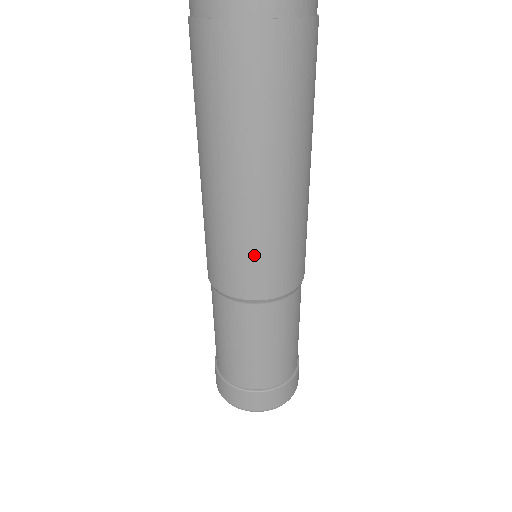
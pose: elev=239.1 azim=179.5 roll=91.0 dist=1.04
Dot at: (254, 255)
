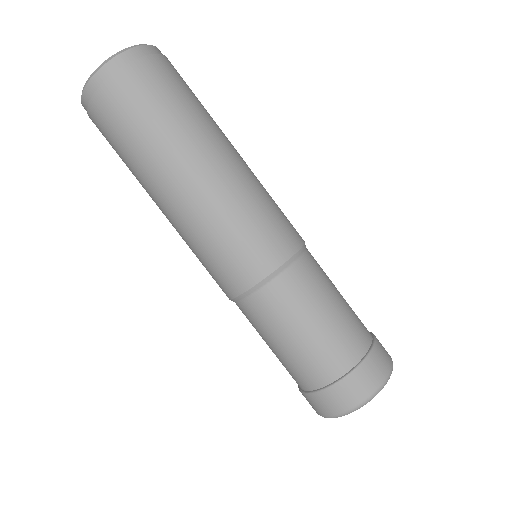
Dot at: (211, 253)
